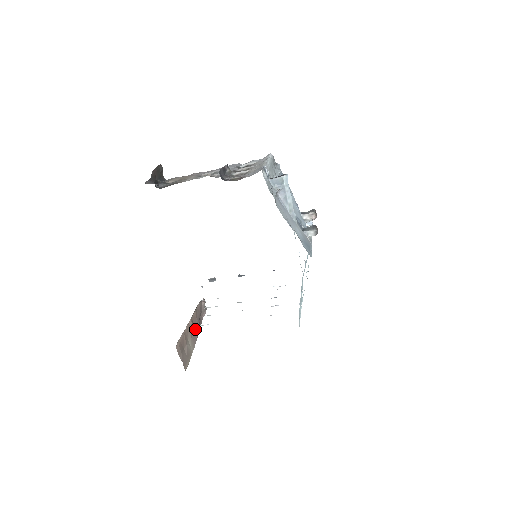
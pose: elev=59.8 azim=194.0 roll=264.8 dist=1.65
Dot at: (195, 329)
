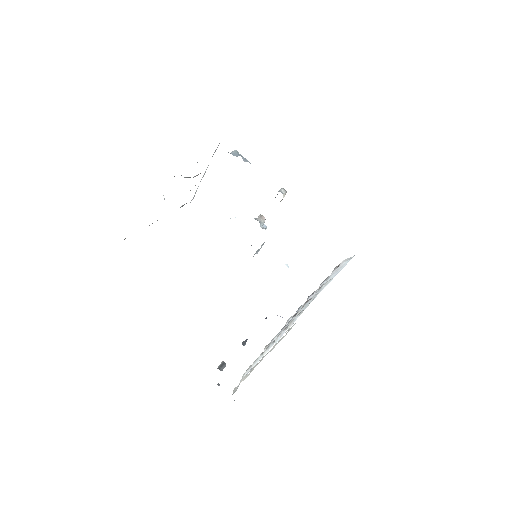
Dot at: occluded
